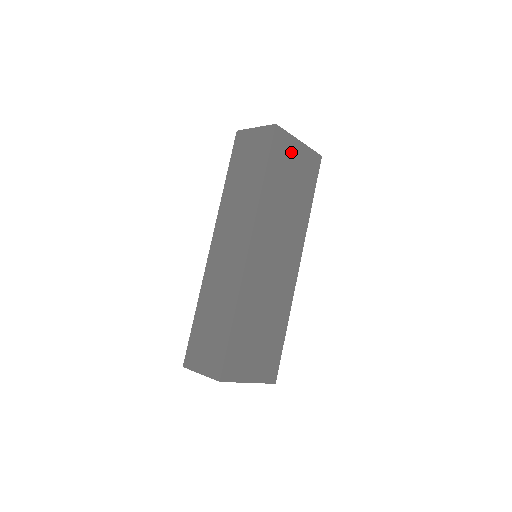
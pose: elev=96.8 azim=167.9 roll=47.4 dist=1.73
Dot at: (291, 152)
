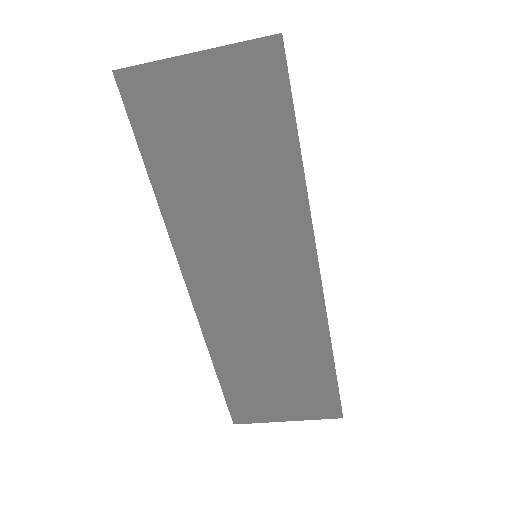
Dot at: (183, 94)
